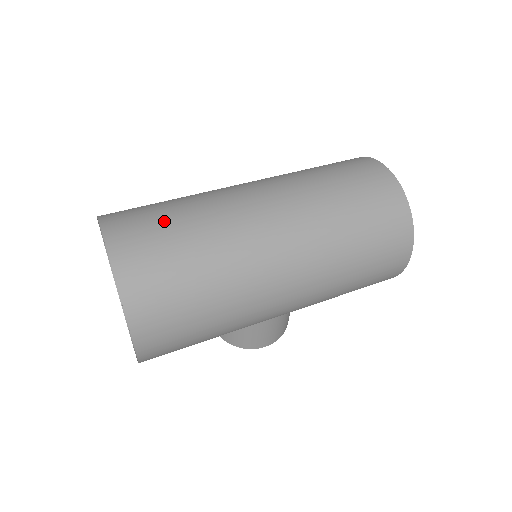
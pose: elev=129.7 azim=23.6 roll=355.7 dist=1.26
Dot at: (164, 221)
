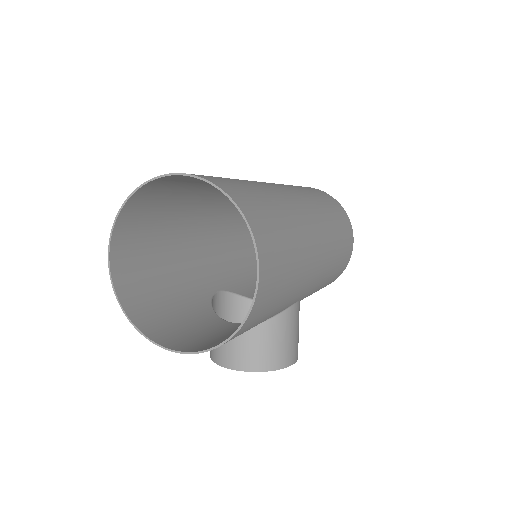
Dot at: occluded
